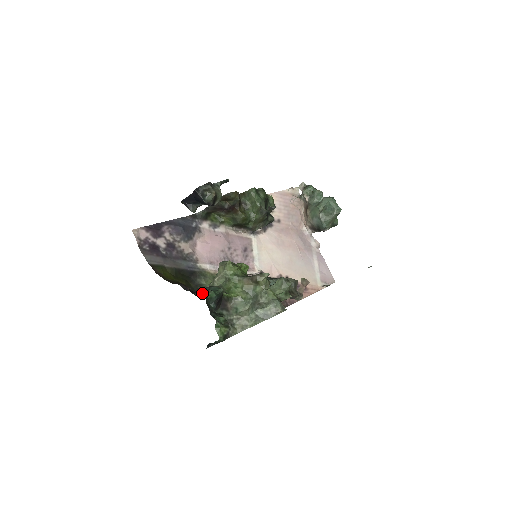
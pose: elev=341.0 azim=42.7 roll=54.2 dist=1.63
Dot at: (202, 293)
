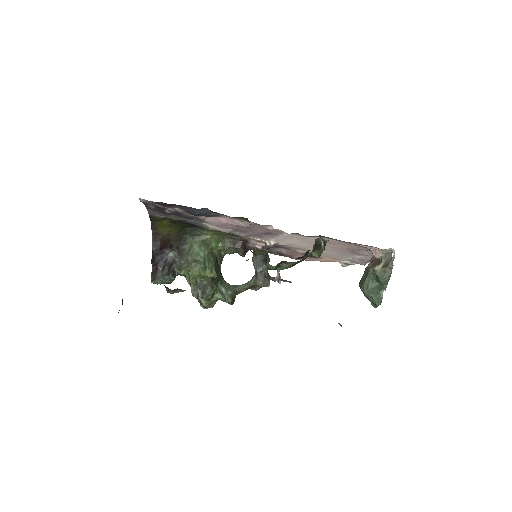
Dot at: (188, 240)
